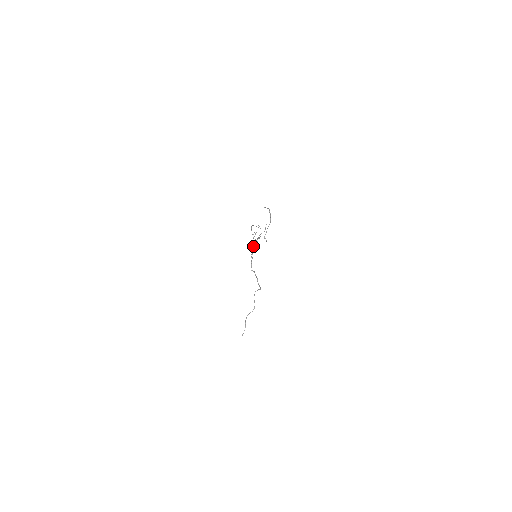
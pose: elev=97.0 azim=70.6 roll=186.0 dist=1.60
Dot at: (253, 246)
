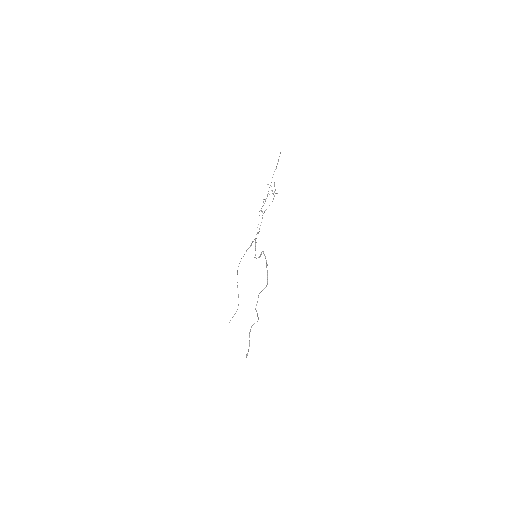
Dot at: (254, 239)
